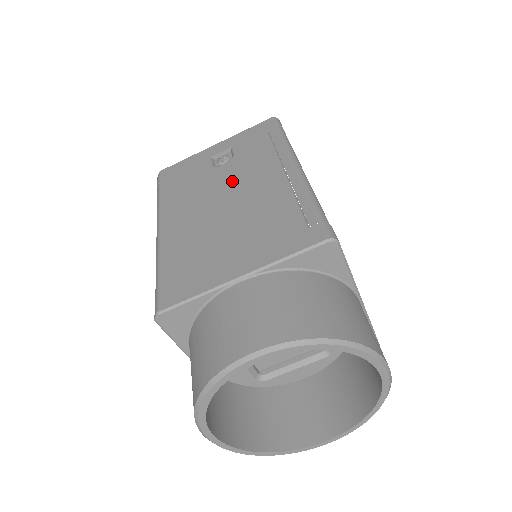
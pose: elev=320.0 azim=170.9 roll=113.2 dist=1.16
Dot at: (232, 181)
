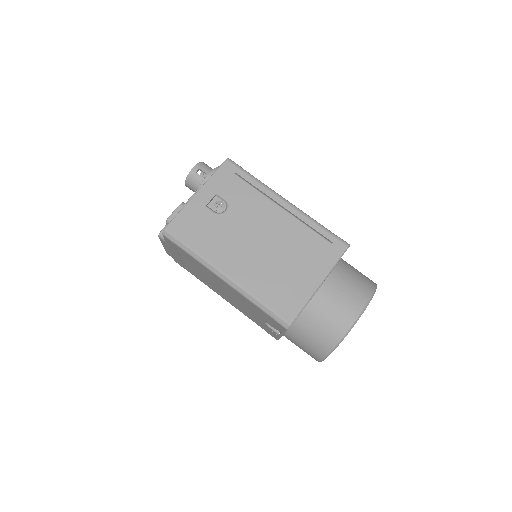
Dot at: (250, 224)
